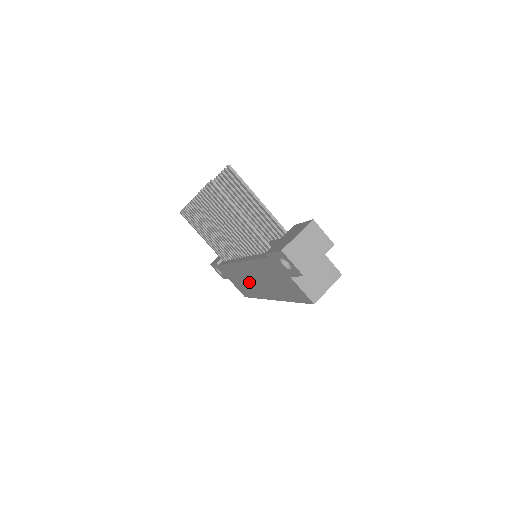
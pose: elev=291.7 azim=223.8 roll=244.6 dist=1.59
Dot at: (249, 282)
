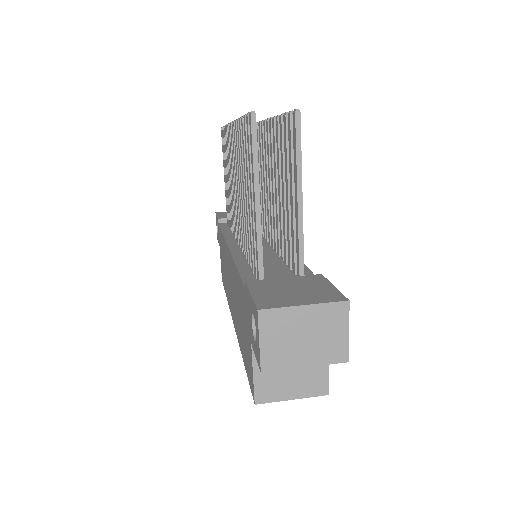
Dot at: (227, 276)
